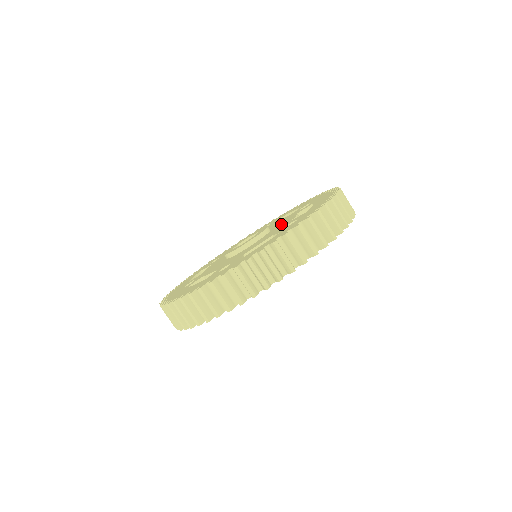
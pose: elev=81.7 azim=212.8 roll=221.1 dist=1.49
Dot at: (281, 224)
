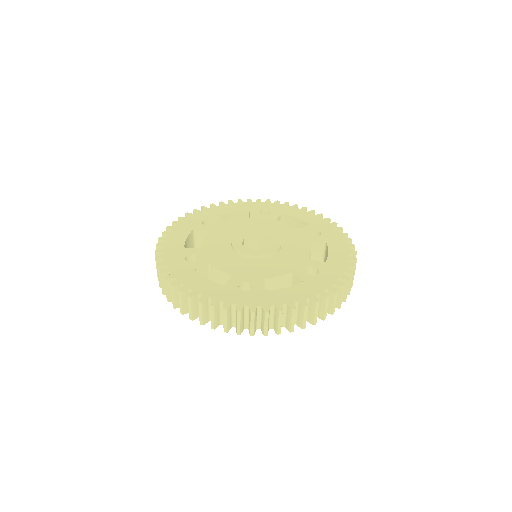
Dot at: (272, 266)
